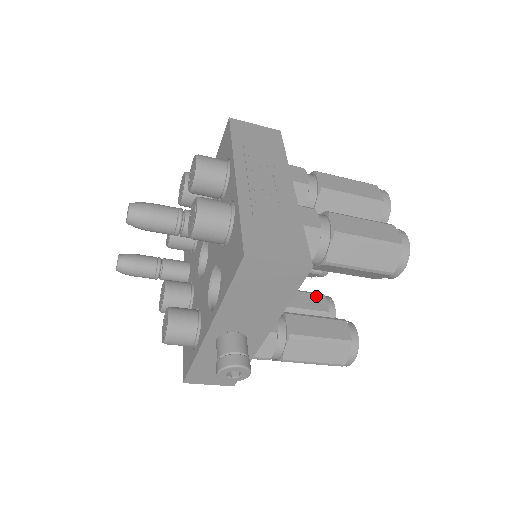
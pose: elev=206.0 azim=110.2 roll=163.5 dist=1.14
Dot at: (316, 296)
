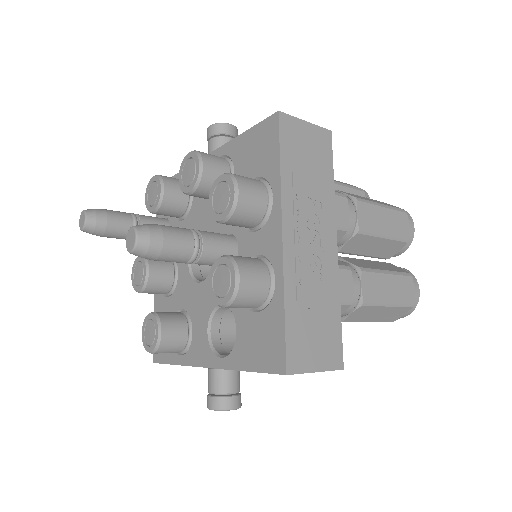
Dot at: occluded
